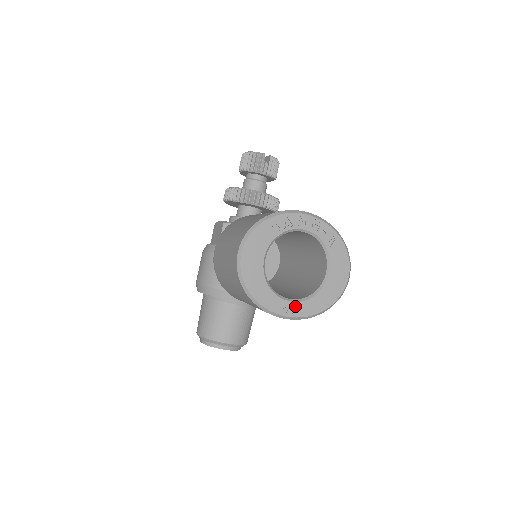
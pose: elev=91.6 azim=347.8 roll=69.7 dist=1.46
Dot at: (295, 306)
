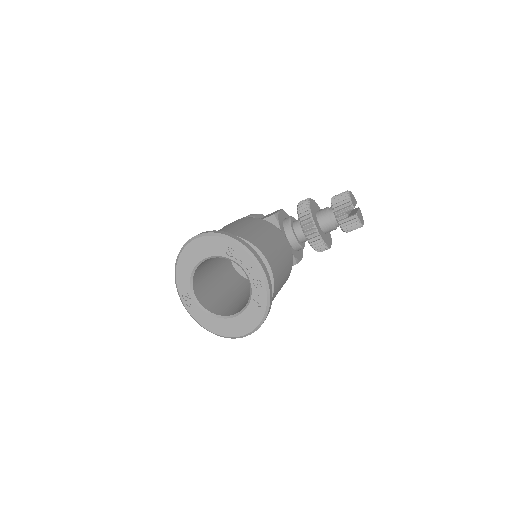
Dot at: (194, 304)
